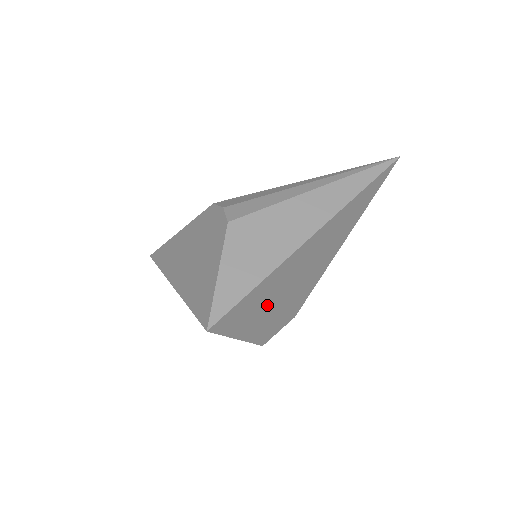
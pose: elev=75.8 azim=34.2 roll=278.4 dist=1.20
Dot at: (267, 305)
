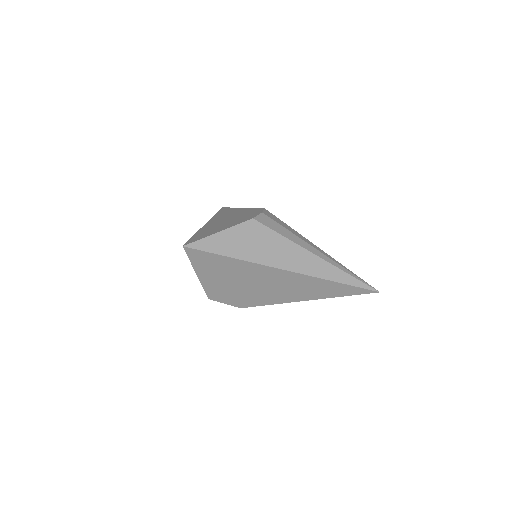
Dot at: (227, 276)
